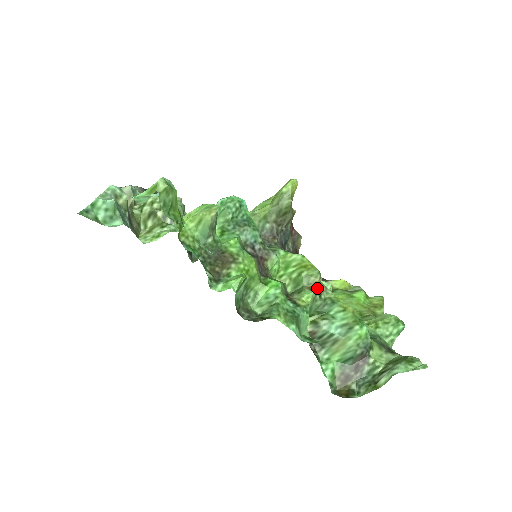
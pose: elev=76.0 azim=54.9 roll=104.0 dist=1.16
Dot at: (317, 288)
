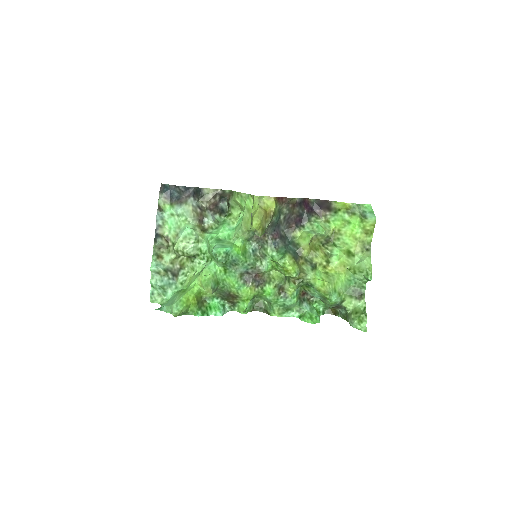
Dot at: (299, 279)
